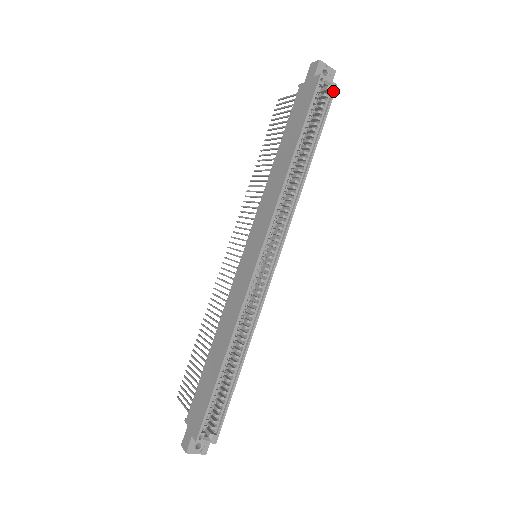
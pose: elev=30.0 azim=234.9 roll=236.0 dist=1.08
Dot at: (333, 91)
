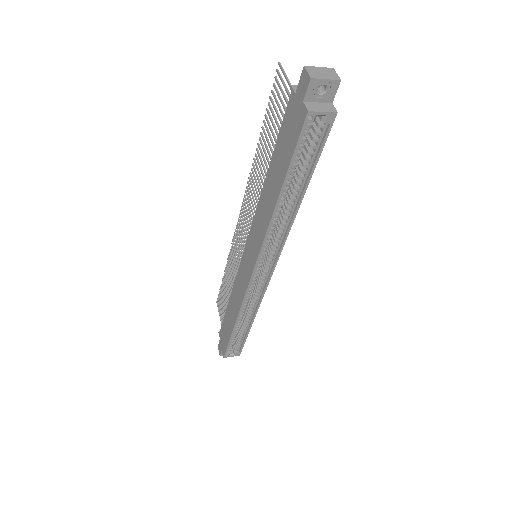
Dot at: (330, 122)
